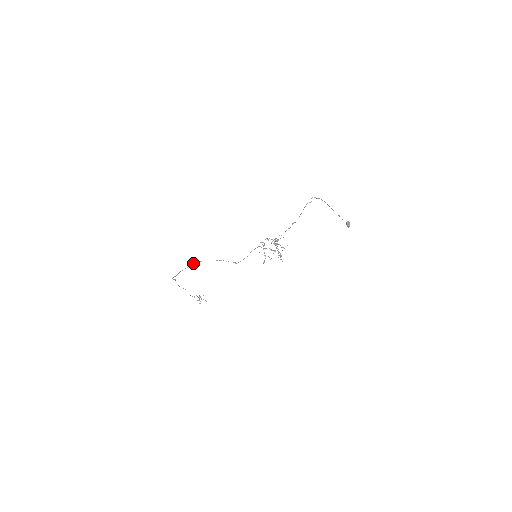
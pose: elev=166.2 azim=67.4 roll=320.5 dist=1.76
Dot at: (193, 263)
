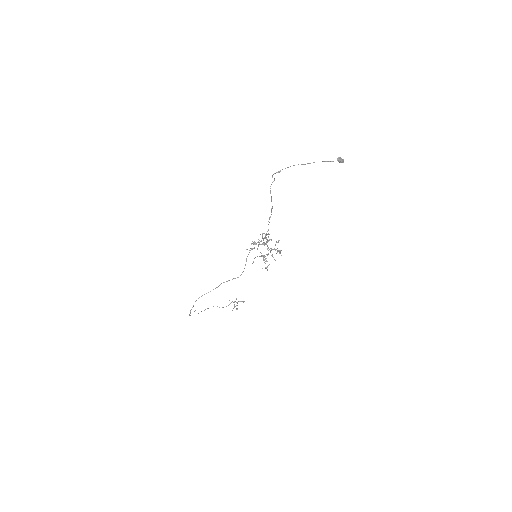
Dot at: occluded
